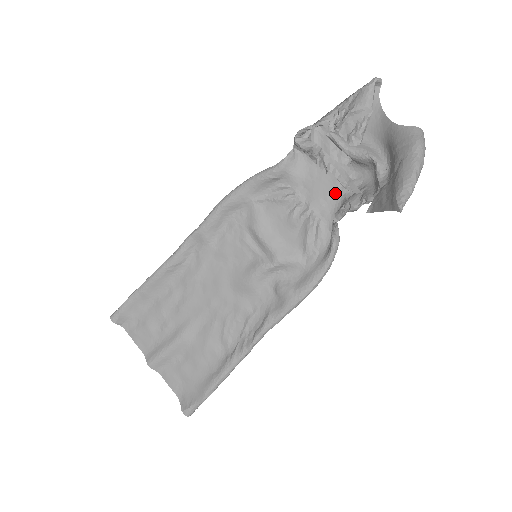
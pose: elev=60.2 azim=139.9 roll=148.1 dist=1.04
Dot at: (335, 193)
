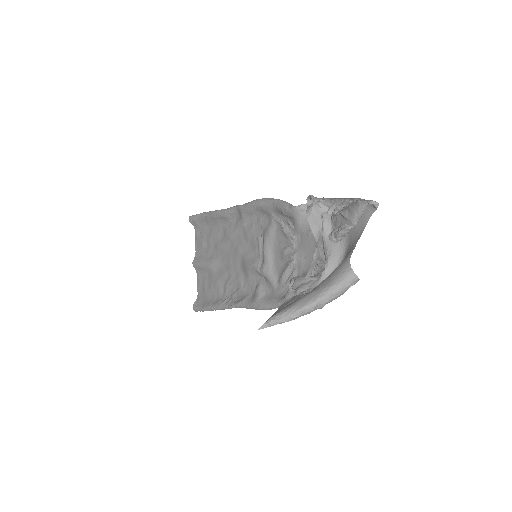
Dot at: (311, 260)
